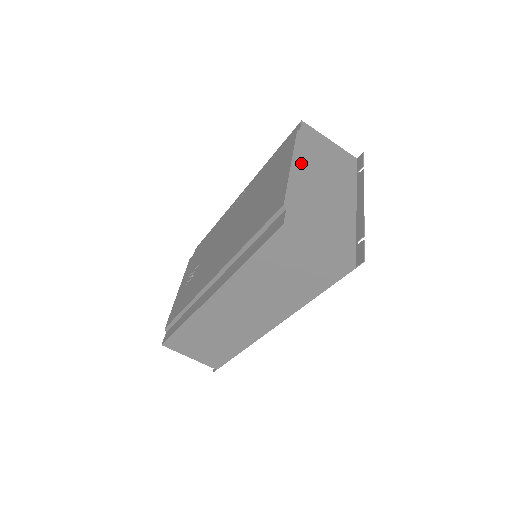
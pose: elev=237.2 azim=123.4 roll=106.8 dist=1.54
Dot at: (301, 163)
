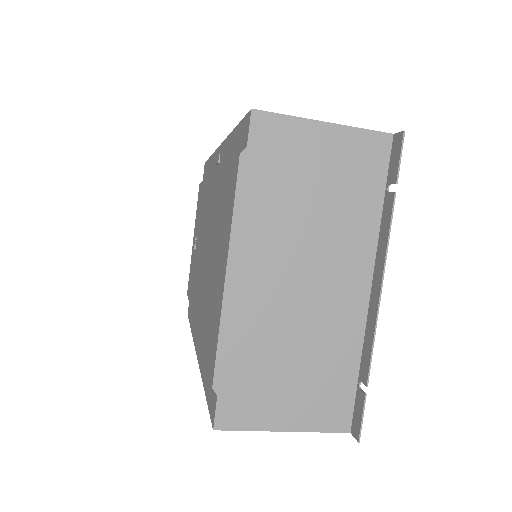
Dot at: (248, 255)
